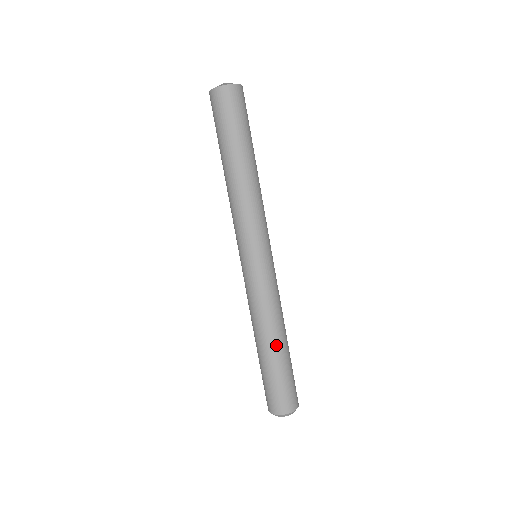
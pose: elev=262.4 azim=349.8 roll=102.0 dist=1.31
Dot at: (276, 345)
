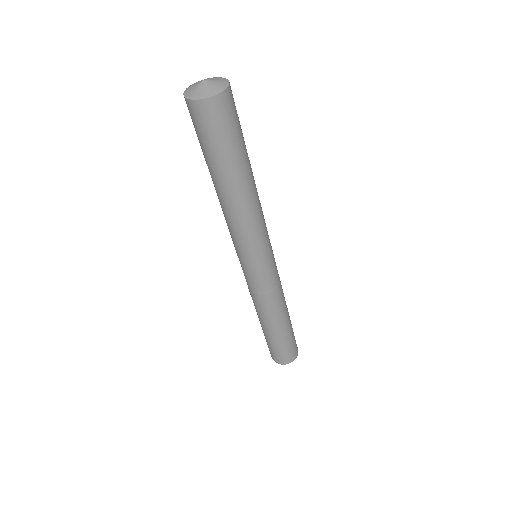
Dot at: (270, 327)
